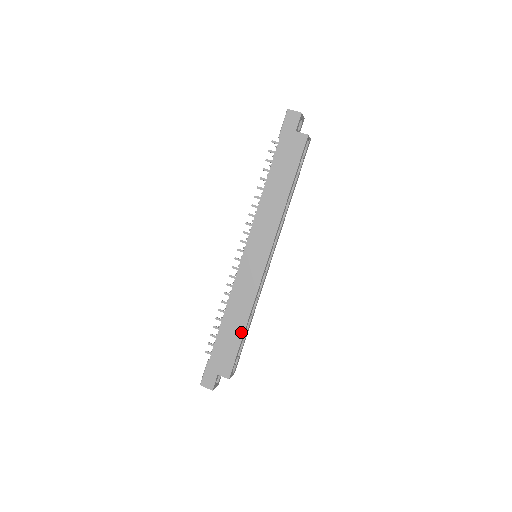
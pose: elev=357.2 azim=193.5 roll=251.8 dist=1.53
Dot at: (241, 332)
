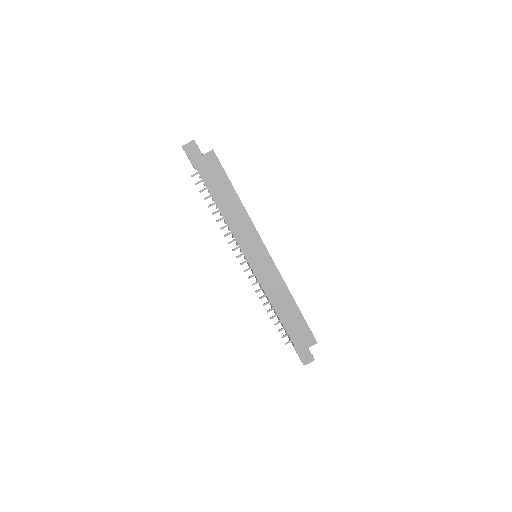
Dot at: (296, 309)
